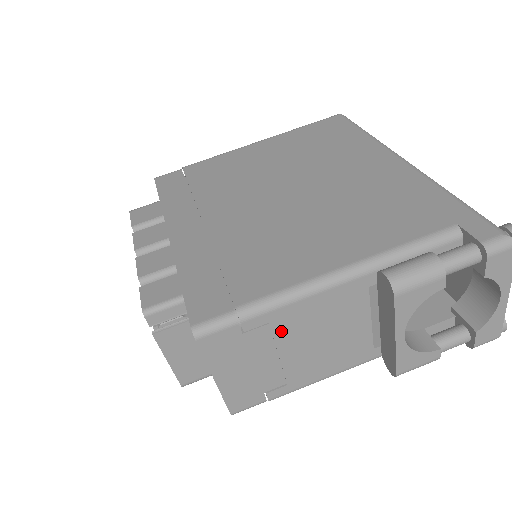
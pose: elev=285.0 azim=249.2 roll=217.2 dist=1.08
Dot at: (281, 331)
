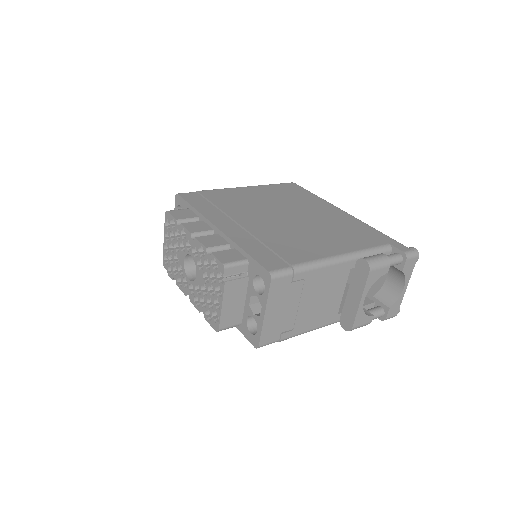
Dot at: (307, 287)
